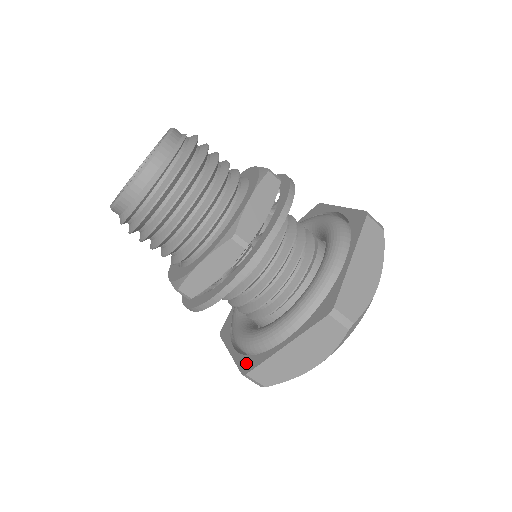
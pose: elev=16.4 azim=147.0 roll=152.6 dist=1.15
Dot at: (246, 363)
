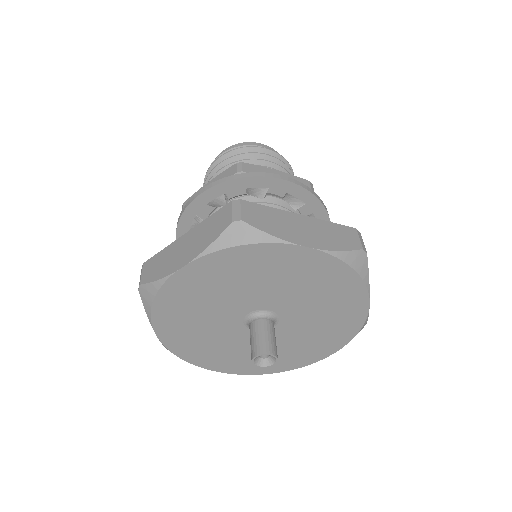
Dot at: occluded
